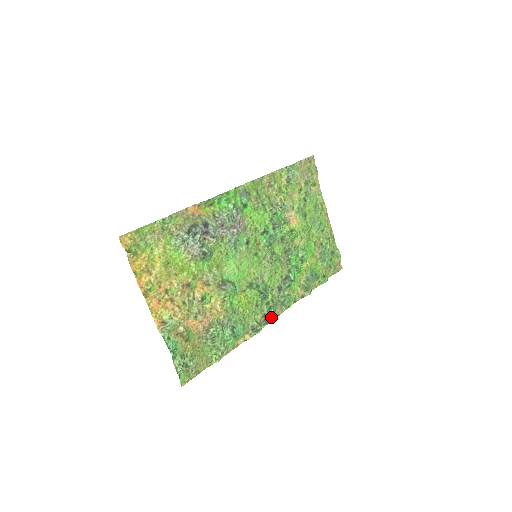
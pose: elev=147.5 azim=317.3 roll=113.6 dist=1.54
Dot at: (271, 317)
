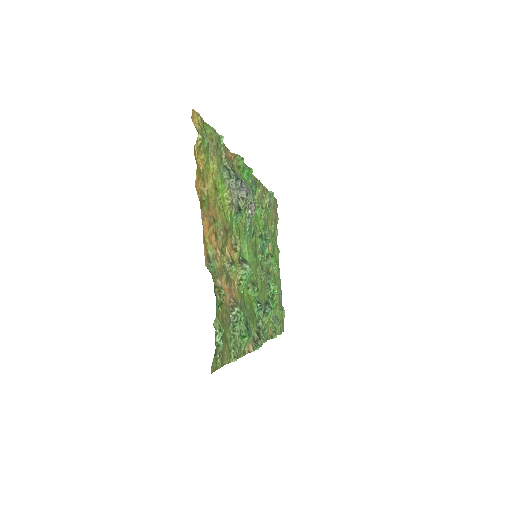
Dot at: (262, 338)
